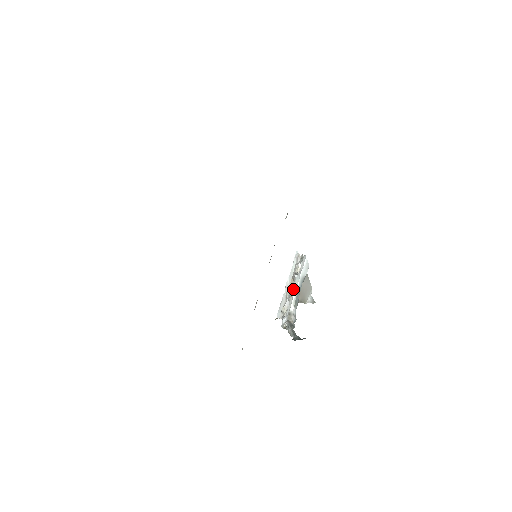
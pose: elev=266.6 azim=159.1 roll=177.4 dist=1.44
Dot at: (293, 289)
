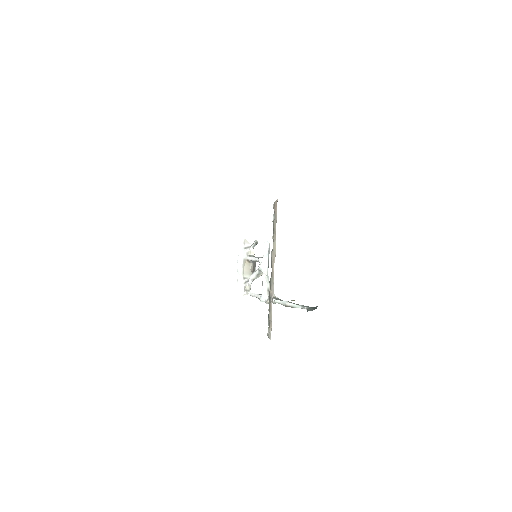
Dot at: (263, 271)
